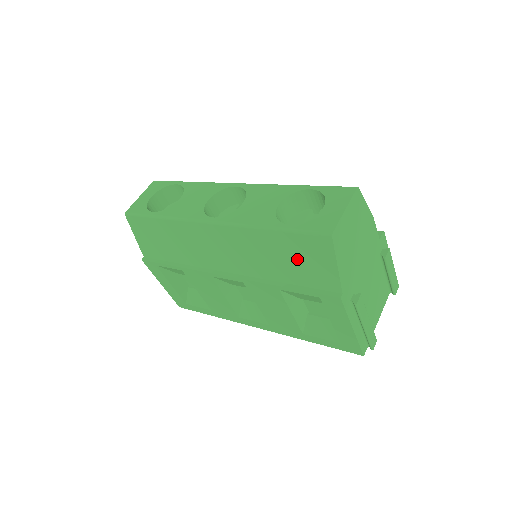
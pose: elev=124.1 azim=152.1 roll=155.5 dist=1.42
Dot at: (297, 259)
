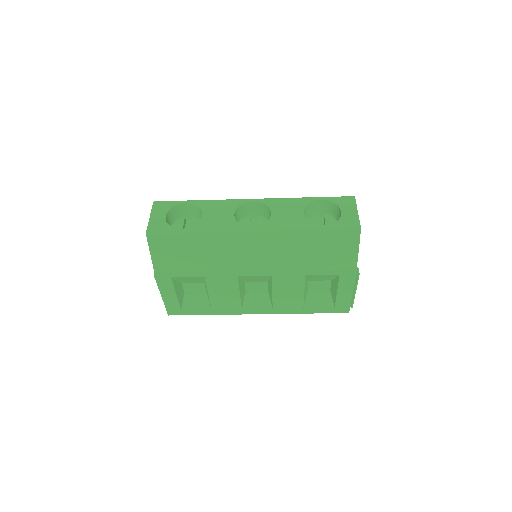
Dot at: (327, 249)
